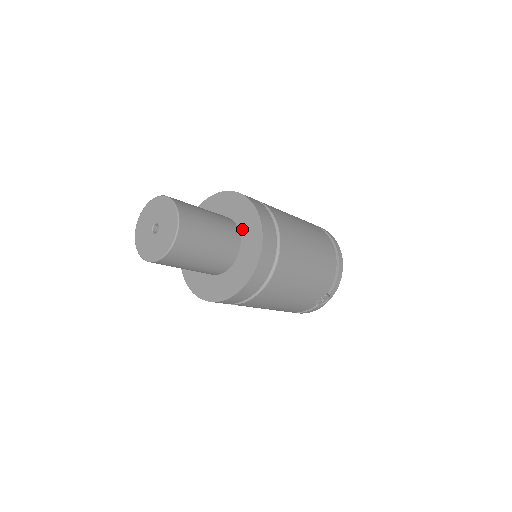
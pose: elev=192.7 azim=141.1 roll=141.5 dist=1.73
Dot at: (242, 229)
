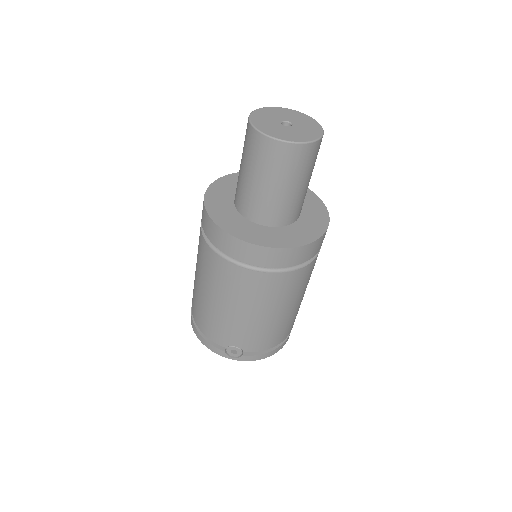
Dot at: (302, 221)
